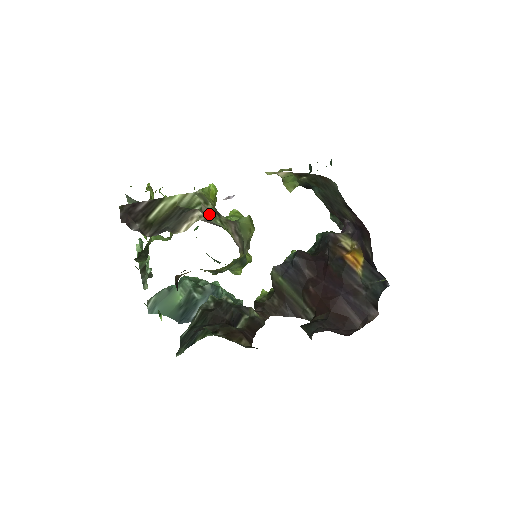
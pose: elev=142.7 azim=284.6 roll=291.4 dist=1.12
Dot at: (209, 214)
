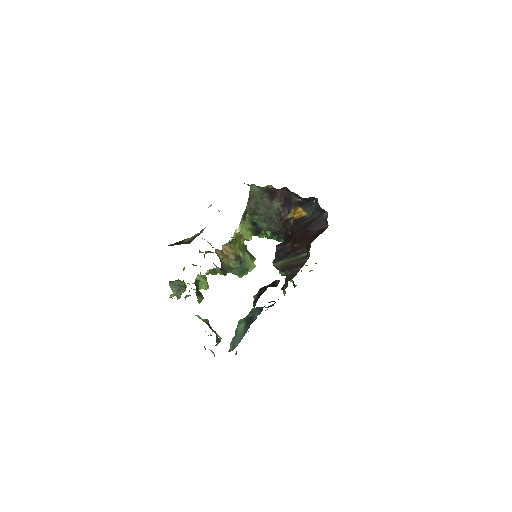
Dot at: occluded
